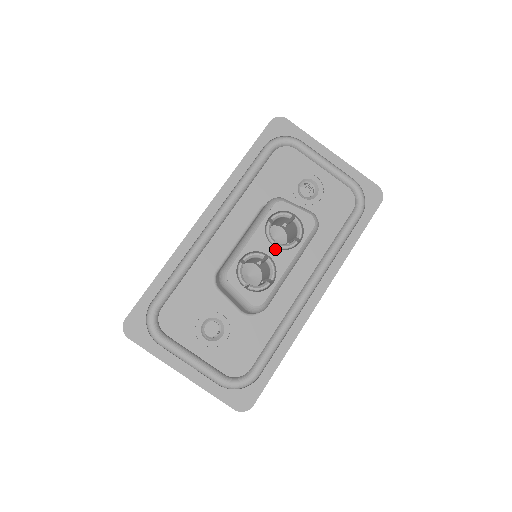
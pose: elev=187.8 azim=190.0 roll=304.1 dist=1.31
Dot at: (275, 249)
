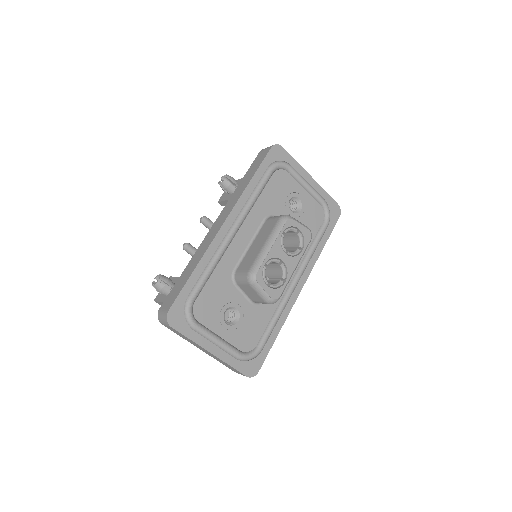
Dot at: (287, 256)
